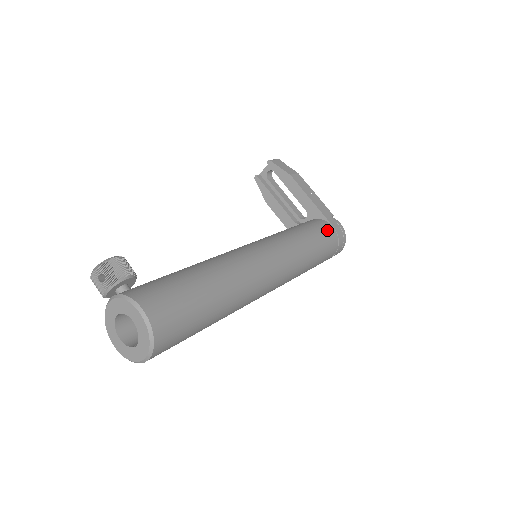
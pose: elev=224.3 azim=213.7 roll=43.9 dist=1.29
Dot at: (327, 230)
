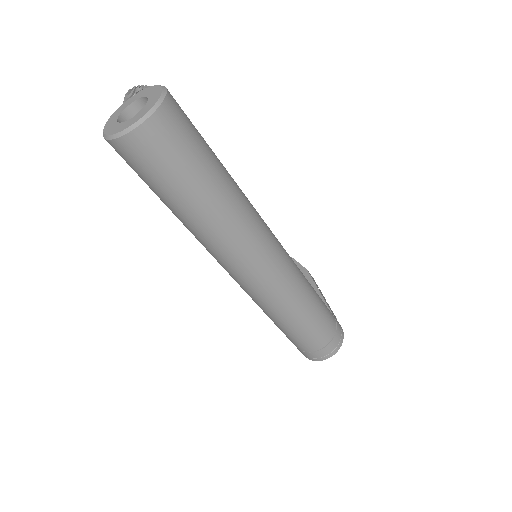
Dot at: occluded
